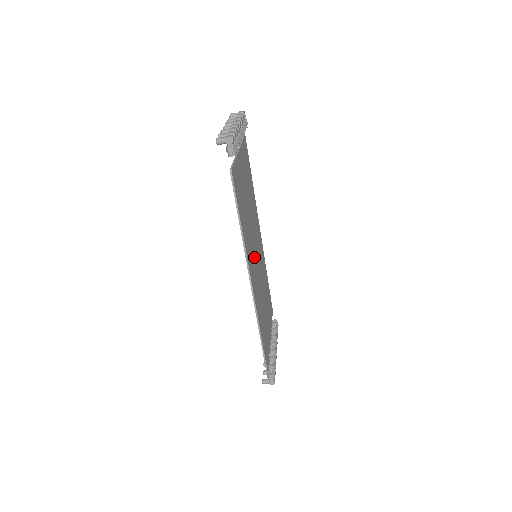
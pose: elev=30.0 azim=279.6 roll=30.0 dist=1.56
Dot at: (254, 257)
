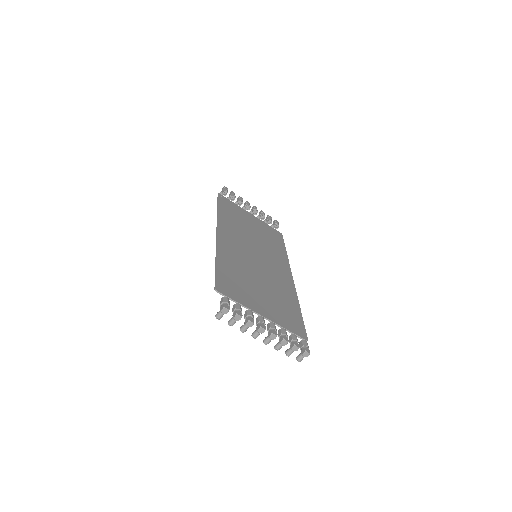
Dot at: (245, 246)
